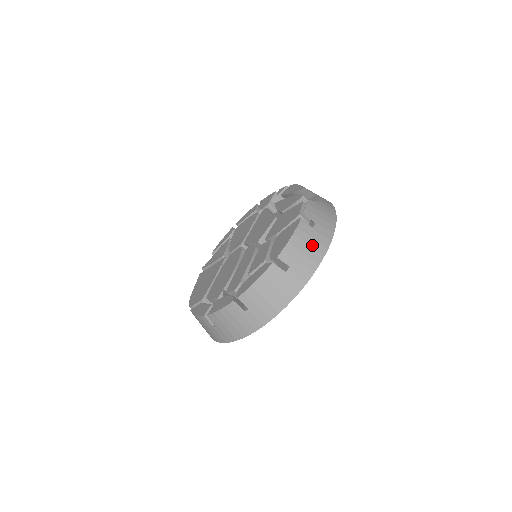
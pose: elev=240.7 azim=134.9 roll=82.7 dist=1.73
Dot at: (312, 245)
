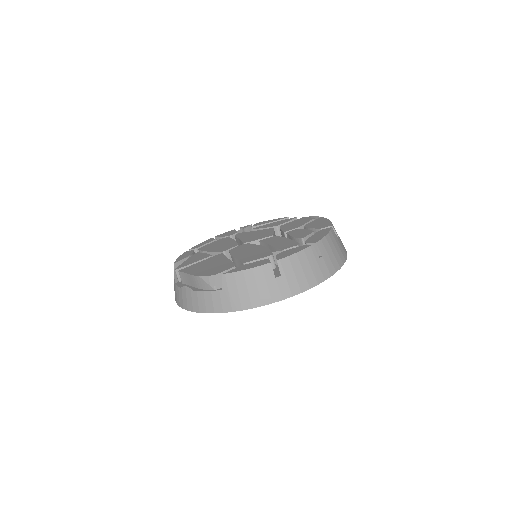
Dot at: occluded
